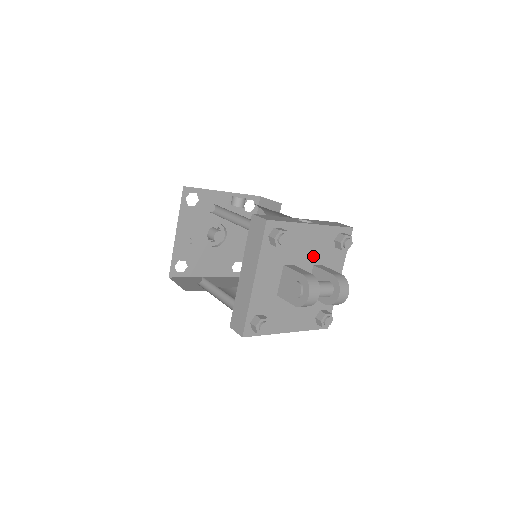
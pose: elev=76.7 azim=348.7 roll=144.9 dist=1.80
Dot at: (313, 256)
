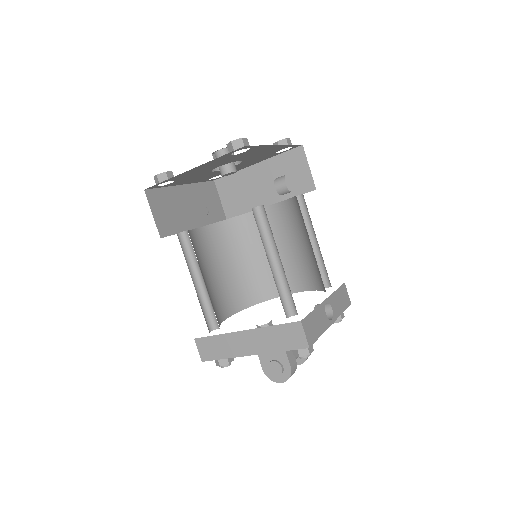
Dot at: occluded
